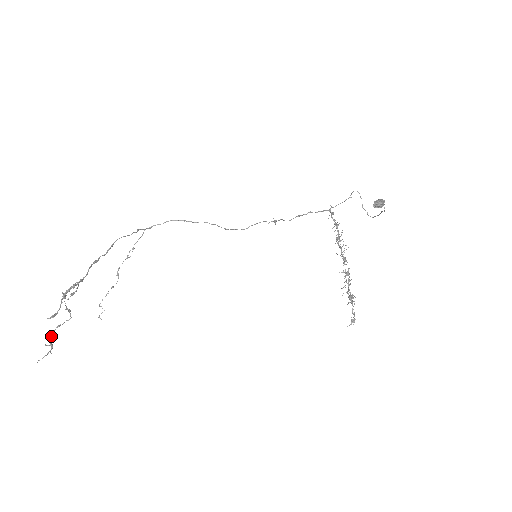
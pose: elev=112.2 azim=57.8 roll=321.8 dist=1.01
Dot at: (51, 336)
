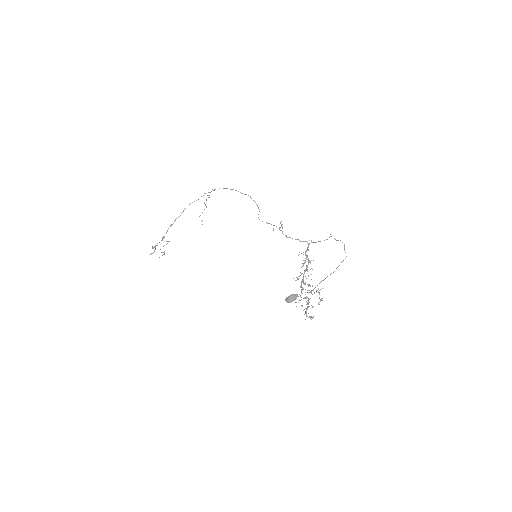
Dot at: occluded
